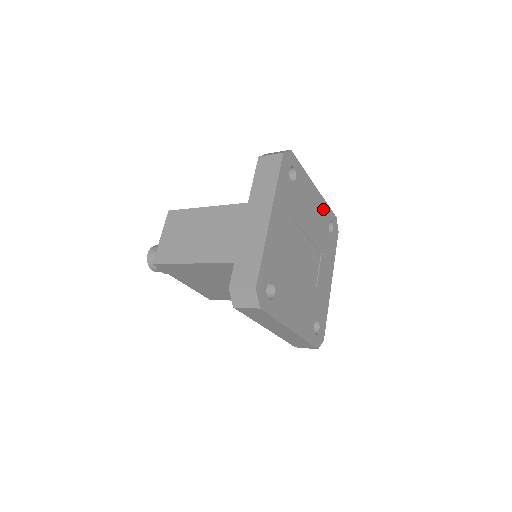
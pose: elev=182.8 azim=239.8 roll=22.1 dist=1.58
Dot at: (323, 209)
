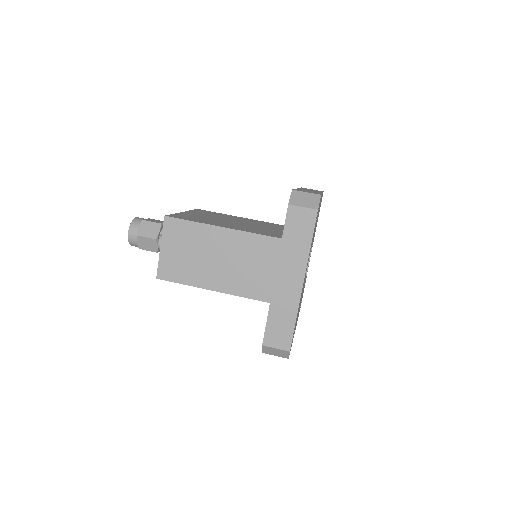
Dot at: occluded
